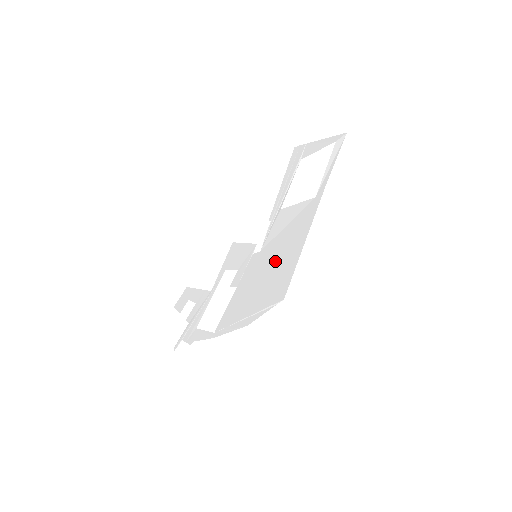
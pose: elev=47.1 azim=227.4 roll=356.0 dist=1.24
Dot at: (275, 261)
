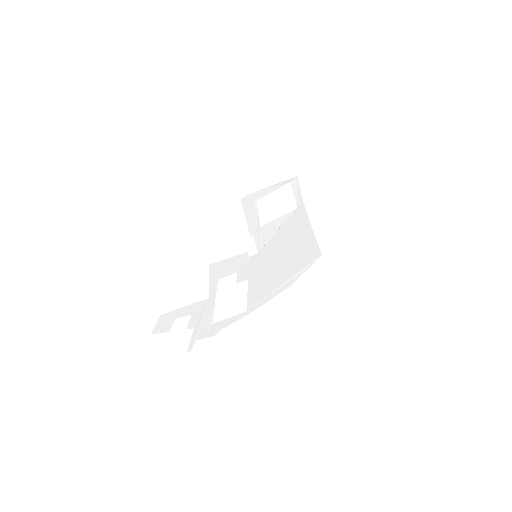
Dot at: (286, 247)
